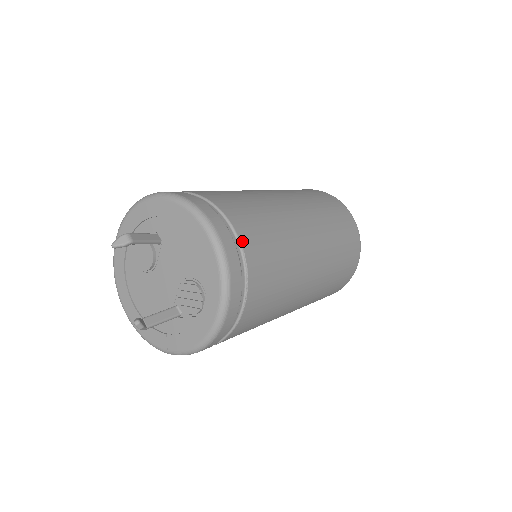
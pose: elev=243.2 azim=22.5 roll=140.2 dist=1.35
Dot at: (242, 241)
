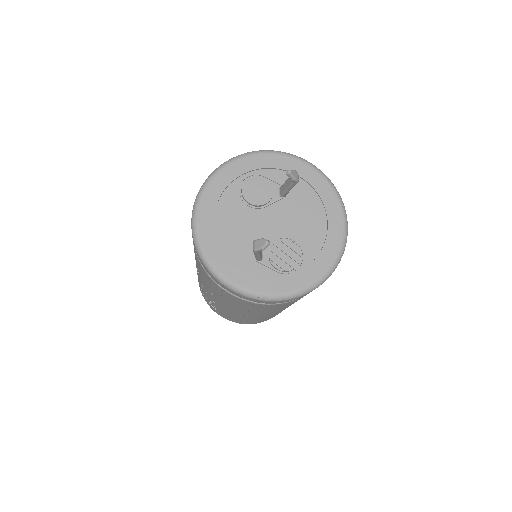
Dot at: occluded
